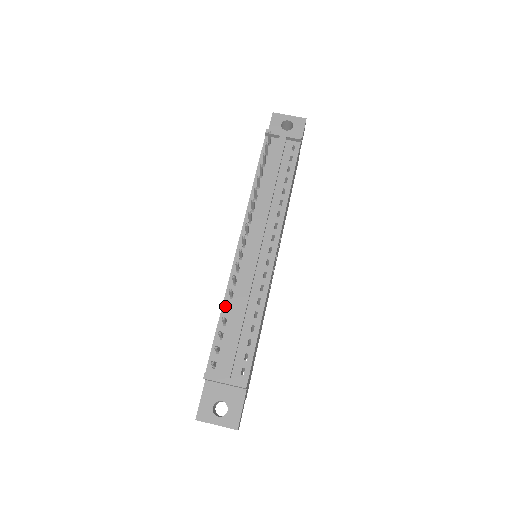
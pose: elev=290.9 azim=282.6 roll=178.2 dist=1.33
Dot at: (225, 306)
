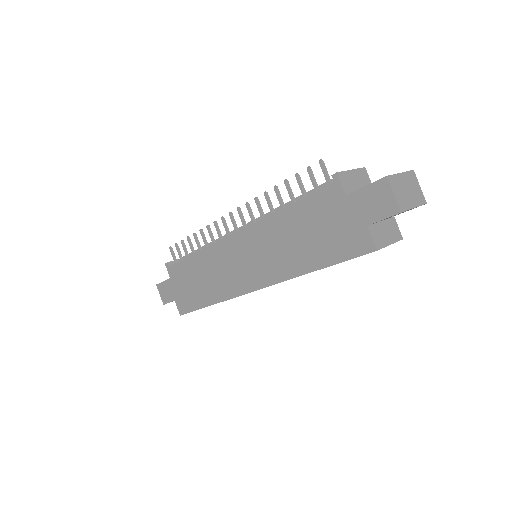
Dot at: (279, 210)
